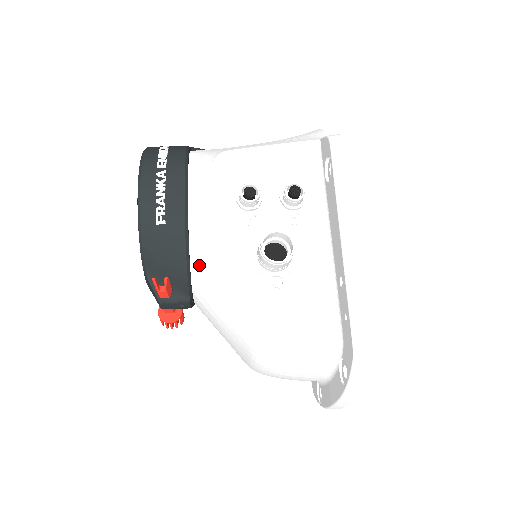
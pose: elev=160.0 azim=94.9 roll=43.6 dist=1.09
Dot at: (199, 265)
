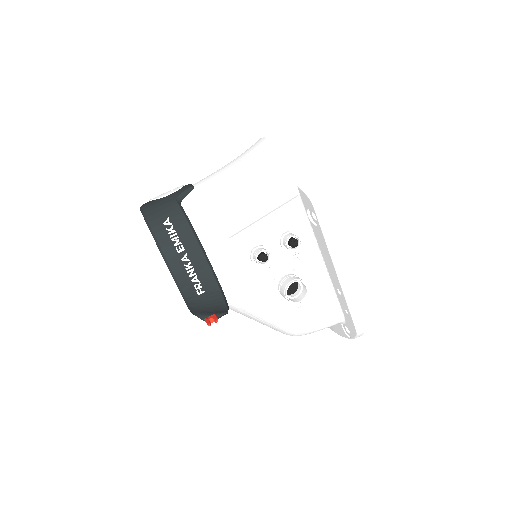
Dot at: (236, 304)
